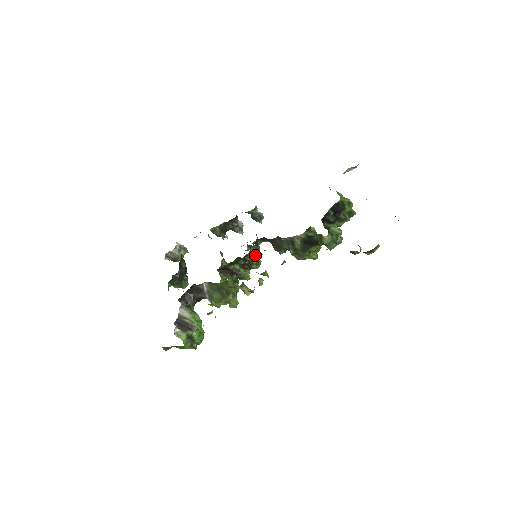
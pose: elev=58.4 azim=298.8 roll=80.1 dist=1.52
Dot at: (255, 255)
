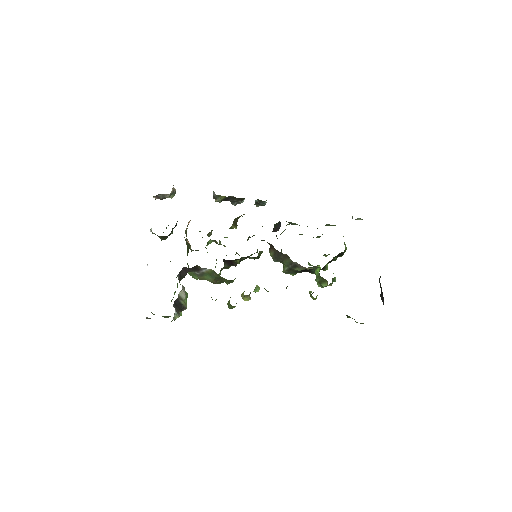
Dot at: (258, 258)
